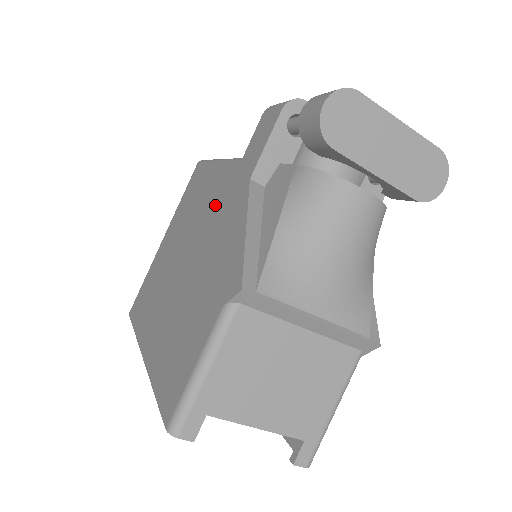
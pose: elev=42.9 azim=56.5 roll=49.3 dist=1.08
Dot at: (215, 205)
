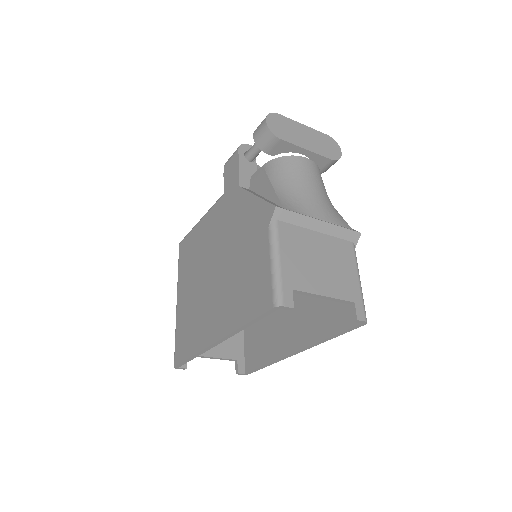
Dot at: (219, 226)
